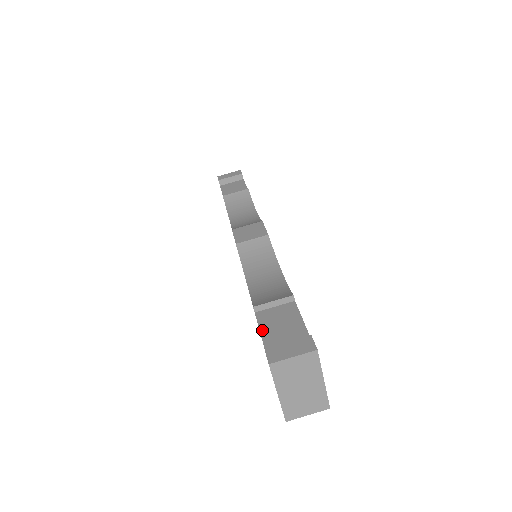
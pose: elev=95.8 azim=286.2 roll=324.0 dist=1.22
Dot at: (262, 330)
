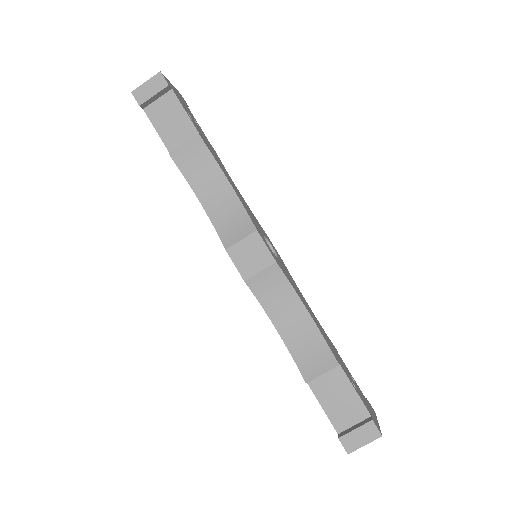
Dot at: (322, 404)
